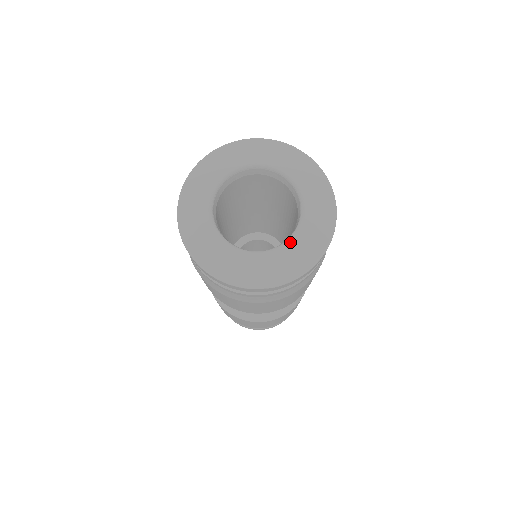
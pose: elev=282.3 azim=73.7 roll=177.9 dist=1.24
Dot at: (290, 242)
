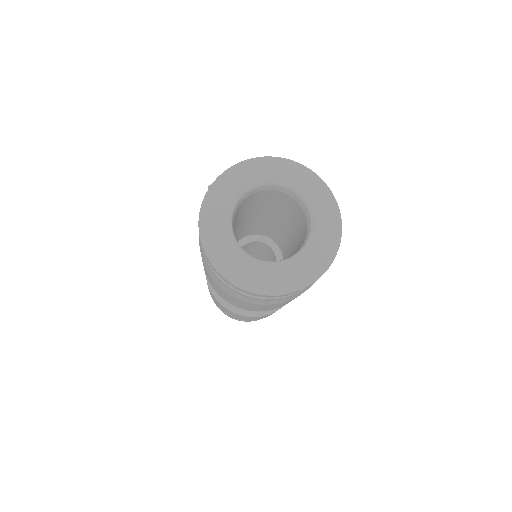
Dot at: (290, 261)
